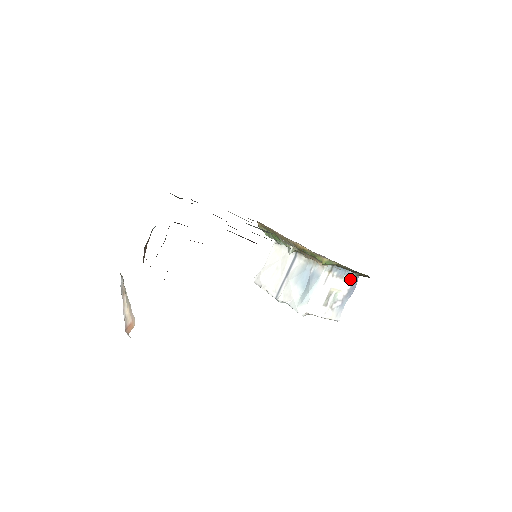
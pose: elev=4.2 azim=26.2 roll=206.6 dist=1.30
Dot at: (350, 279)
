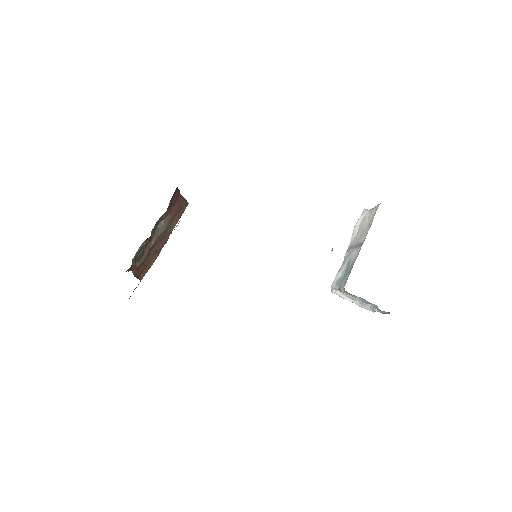
Dot at: (377, 309)
